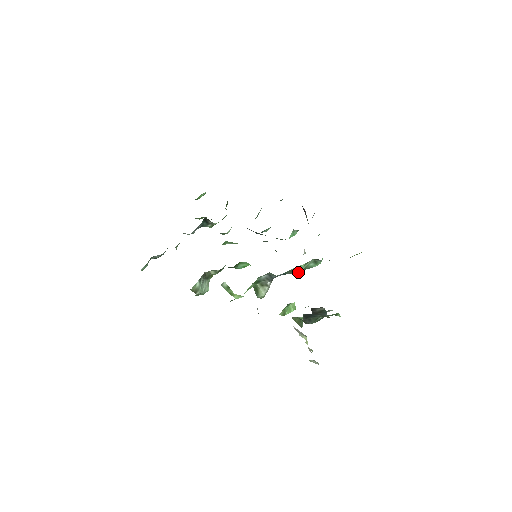
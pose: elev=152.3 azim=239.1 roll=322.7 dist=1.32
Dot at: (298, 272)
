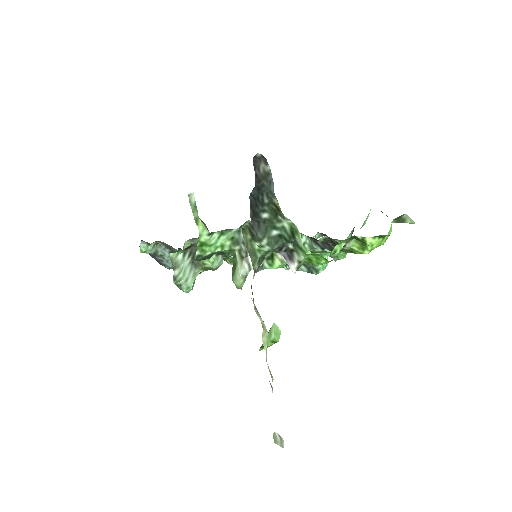
Dot at: occluded
